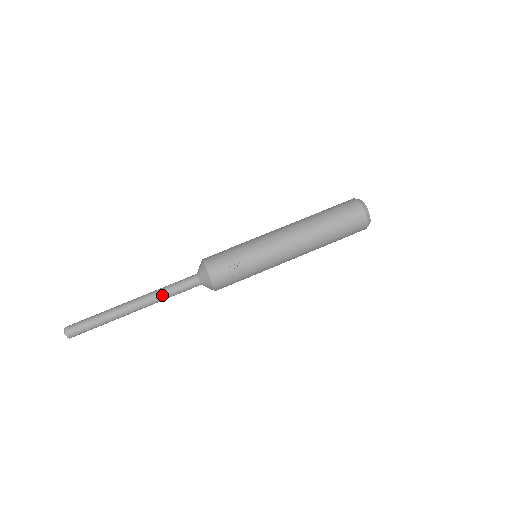
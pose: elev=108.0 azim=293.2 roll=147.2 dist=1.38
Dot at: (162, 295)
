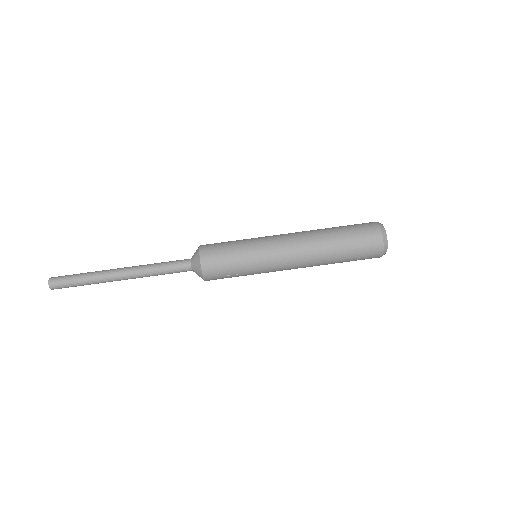
Dot at: occluded
